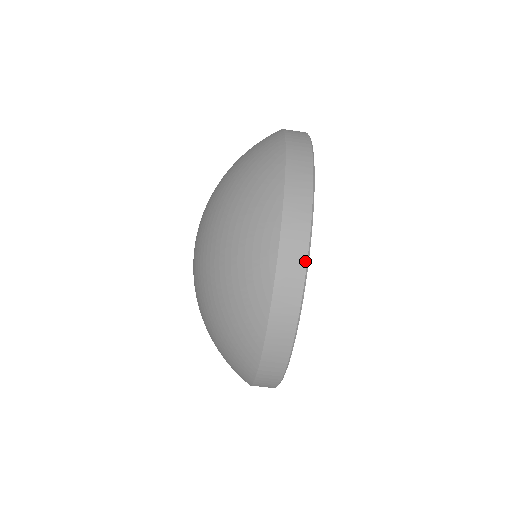
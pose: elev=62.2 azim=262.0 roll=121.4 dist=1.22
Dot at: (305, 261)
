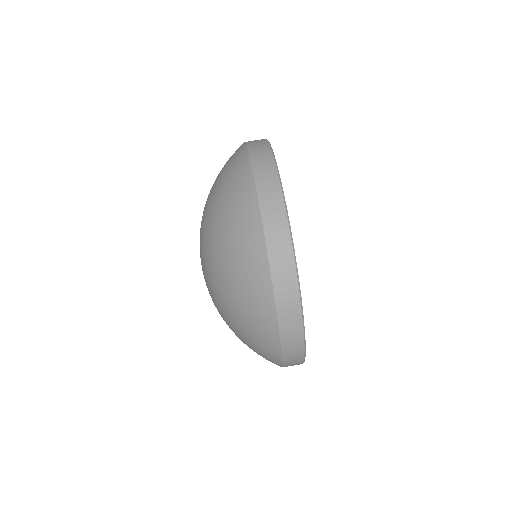
Dot at: (266, 140)
